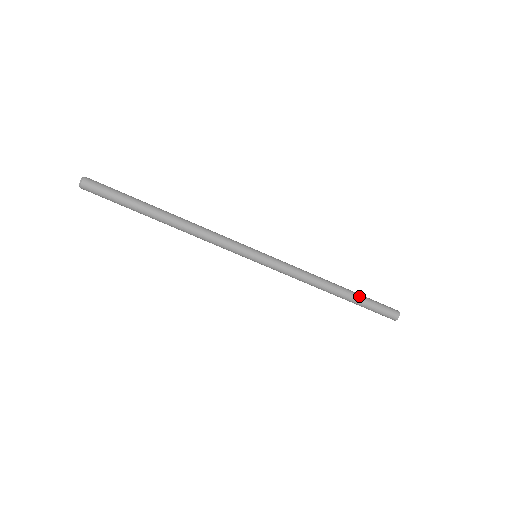
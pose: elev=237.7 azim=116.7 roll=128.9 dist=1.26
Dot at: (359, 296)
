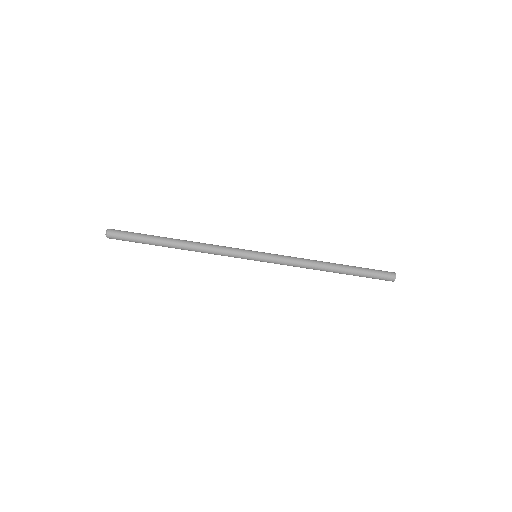
Dot at: (354, 272)
